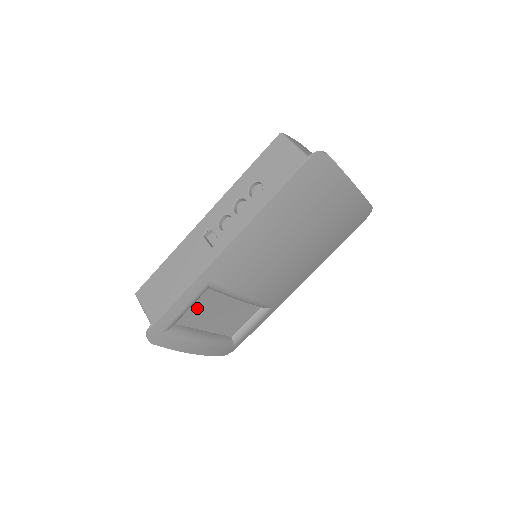
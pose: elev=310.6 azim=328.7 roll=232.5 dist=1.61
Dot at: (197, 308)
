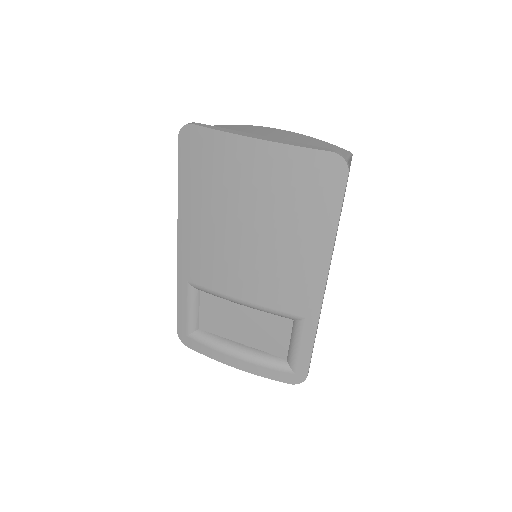
Dot at: (209, 313)
